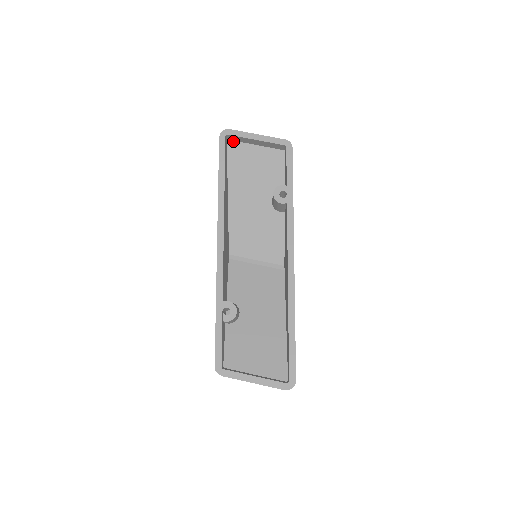
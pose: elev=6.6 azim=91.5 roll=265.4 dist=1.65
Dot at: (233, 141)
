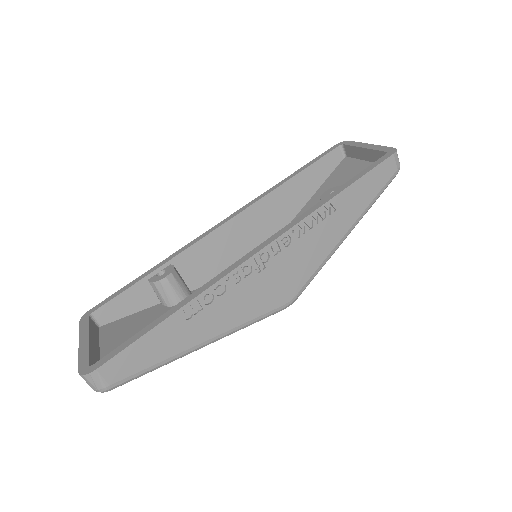
Dot at: (349, 158)
